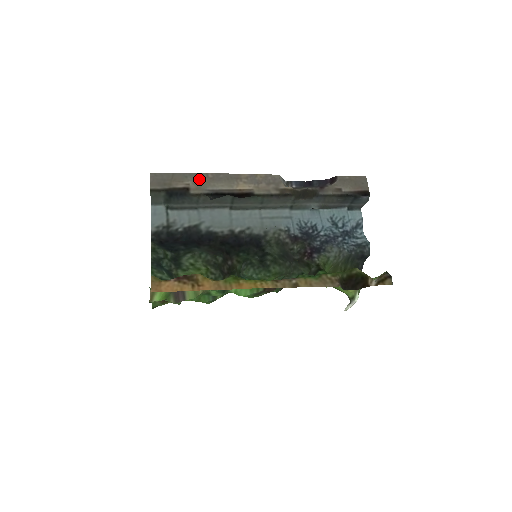
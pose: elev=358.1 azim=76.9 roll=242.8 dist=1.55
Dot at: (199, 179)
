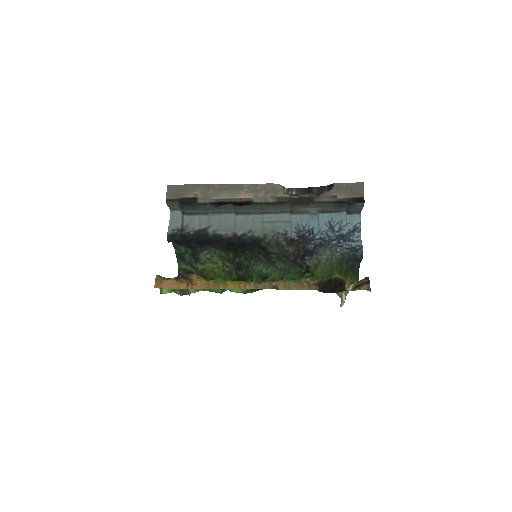
Dot at: (206, 190)
